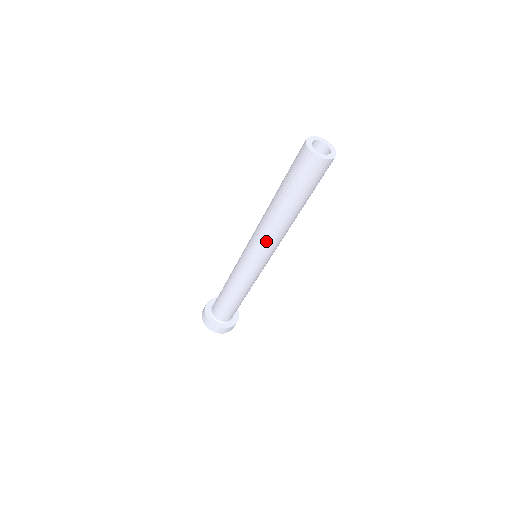
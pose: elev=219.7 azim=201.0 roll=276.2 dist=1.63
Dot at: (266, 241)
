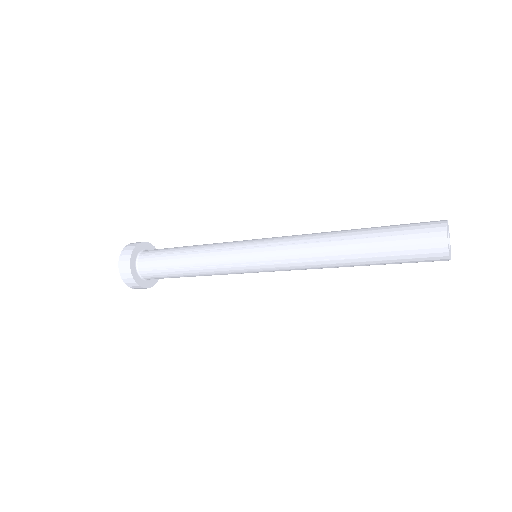
Dot at: occluded
